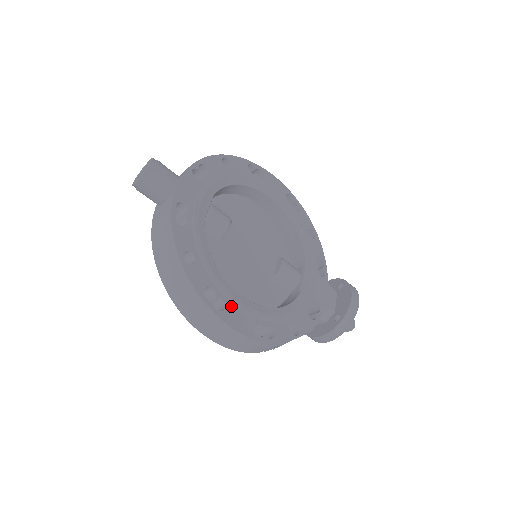
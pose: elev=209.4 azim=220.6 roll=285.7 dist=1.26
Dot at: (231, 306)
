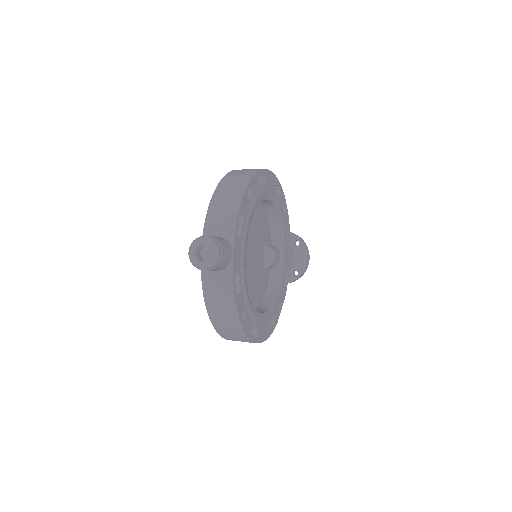
Dot at: (260, 328)
